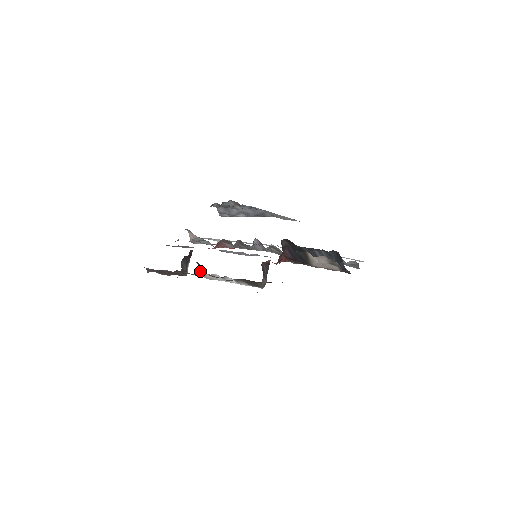
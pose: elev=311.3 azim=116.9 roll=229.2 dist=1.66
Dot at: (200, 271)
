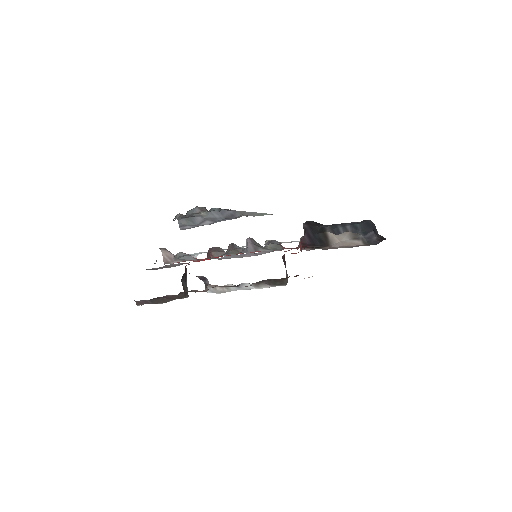
Dot at: (209, 285)
